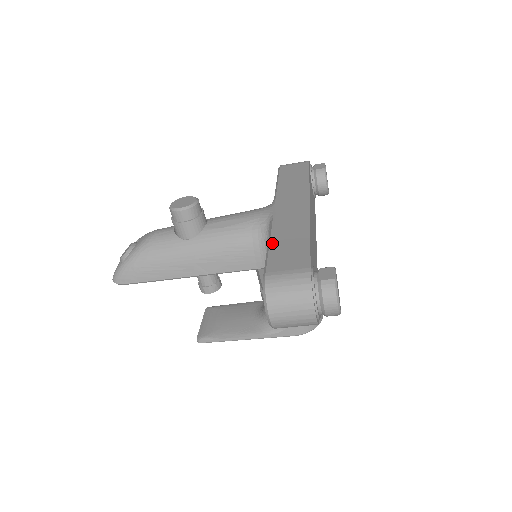
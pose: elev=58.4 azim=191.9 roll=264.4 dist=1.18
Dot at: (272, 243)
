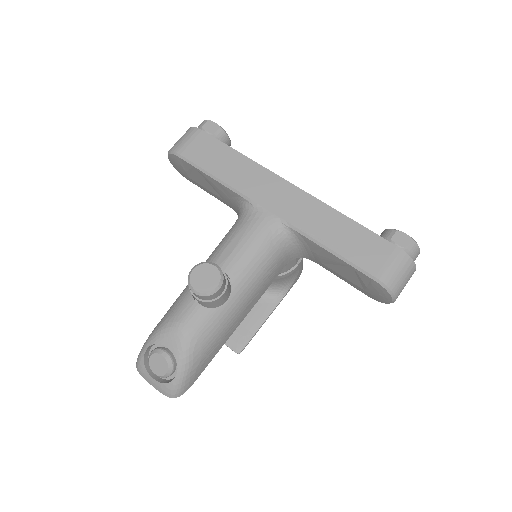
Dot at: (333, 248)
